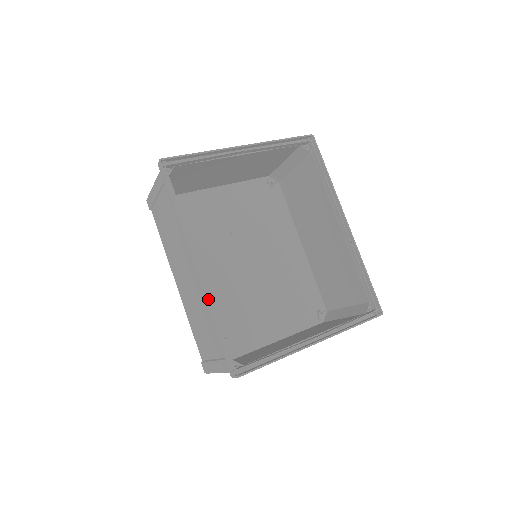
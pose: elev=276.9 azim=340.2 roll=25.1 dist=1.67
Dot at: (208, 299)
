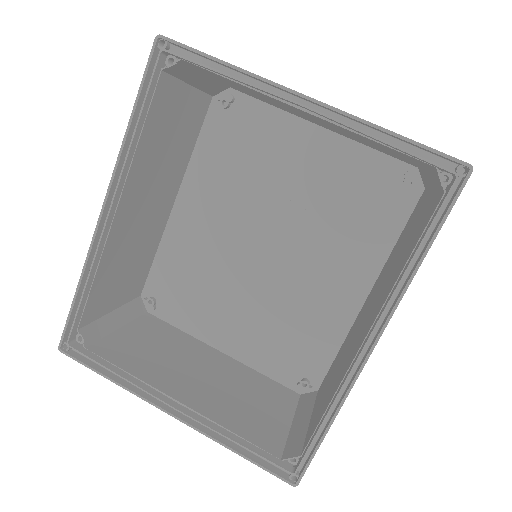
Dot at: (89, 255)
